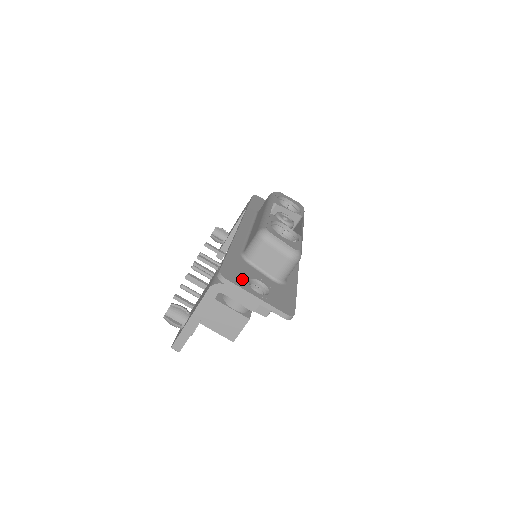
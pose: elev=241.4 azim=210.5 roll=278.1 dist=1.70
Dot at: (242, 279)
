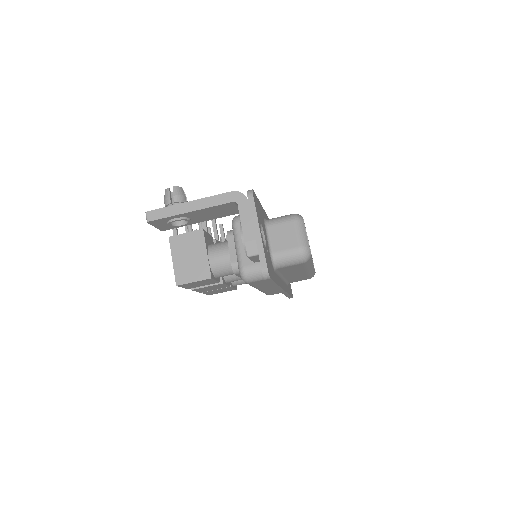
Dot at: (259, 215)
